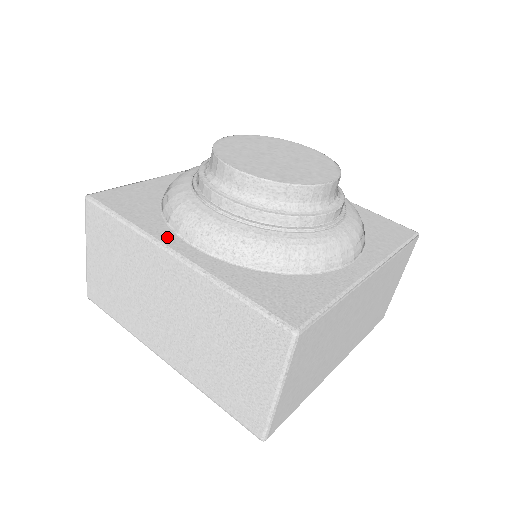
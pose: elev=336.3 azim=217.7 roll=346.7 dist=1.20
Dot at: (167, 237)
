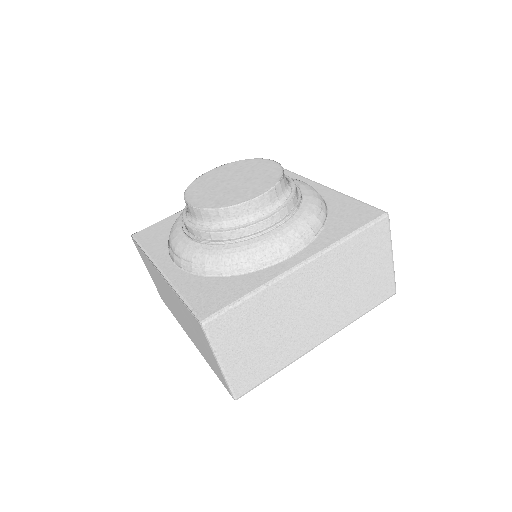
Dot at: (162, 259)
